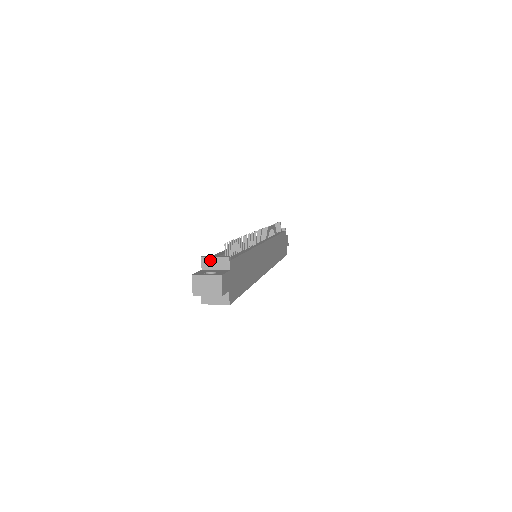
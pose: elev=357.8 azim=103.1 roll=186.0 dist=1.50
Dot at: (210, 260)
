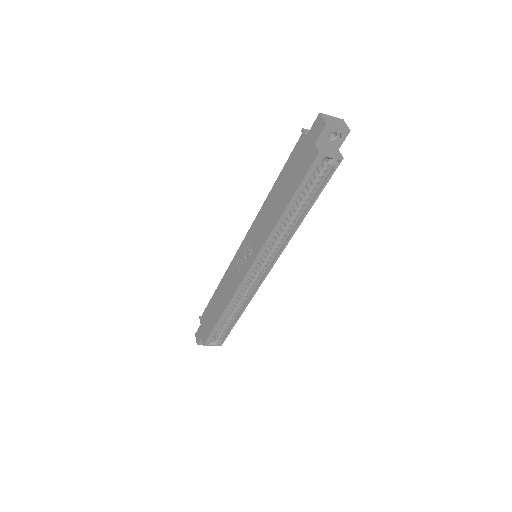
Dot at: occluded
